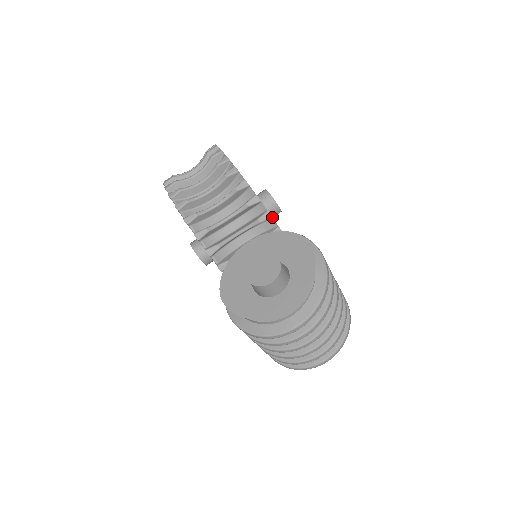
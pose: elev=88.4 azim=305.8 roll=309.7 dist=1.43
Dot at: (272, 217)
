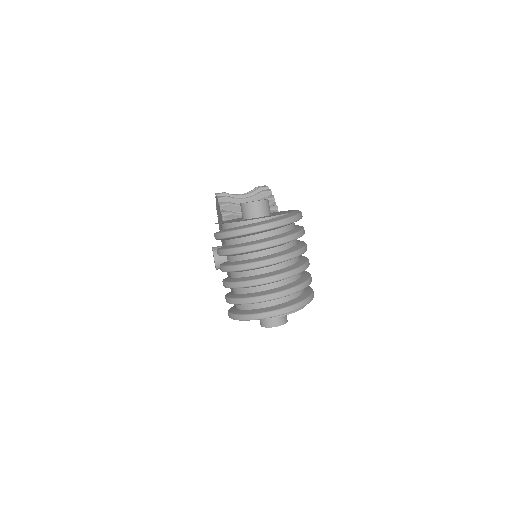
Dot at: occluded
